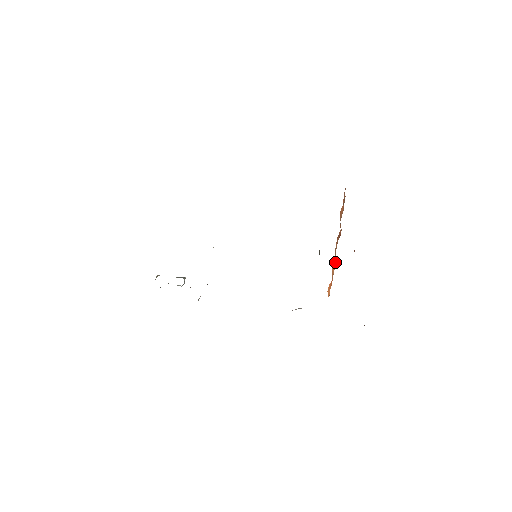
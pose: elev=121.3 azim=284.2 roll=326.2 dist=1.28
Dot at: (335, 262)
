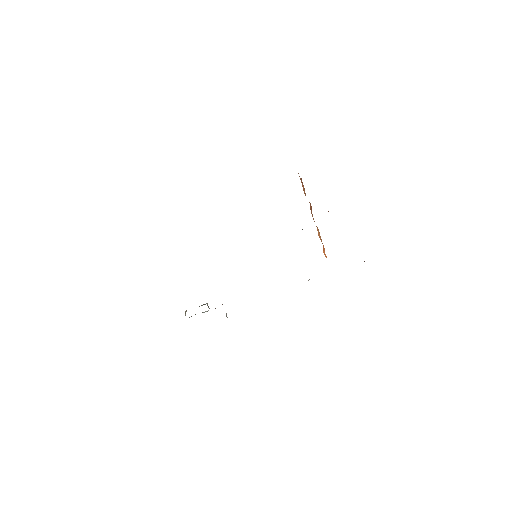
Dot at: (318, 230)
